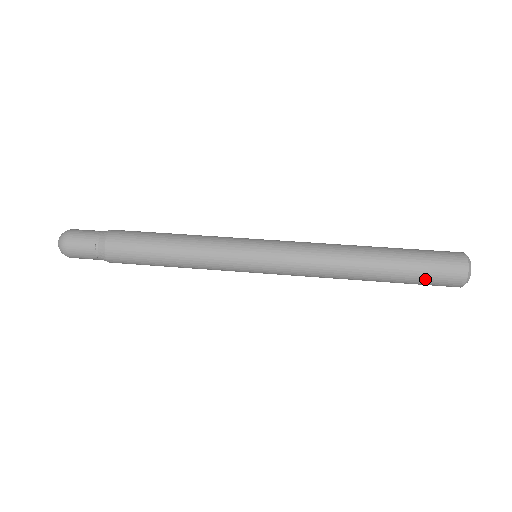
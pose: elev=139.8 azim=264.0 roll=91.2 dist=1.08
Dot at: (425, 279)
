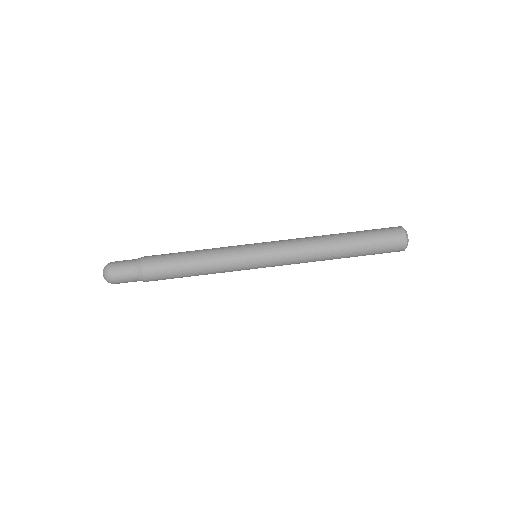
Dot at: occluded
